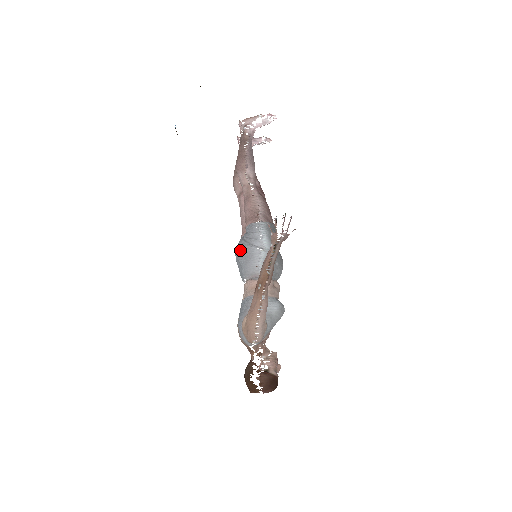
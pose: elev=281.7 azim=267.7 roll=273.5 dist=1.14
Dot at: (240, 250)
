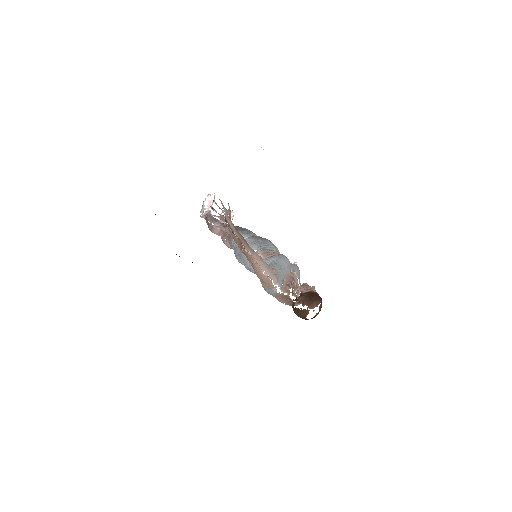
Dot at: (237, 258)
